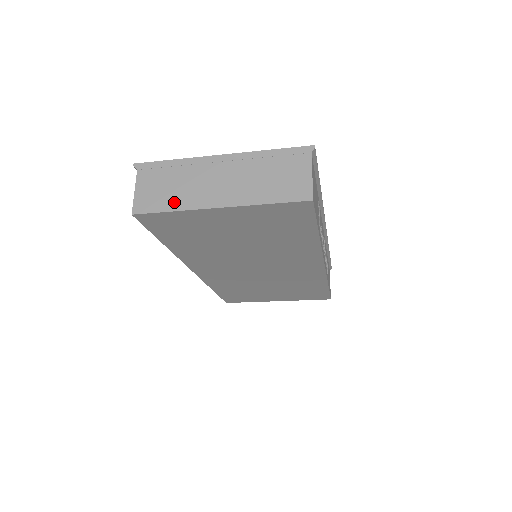
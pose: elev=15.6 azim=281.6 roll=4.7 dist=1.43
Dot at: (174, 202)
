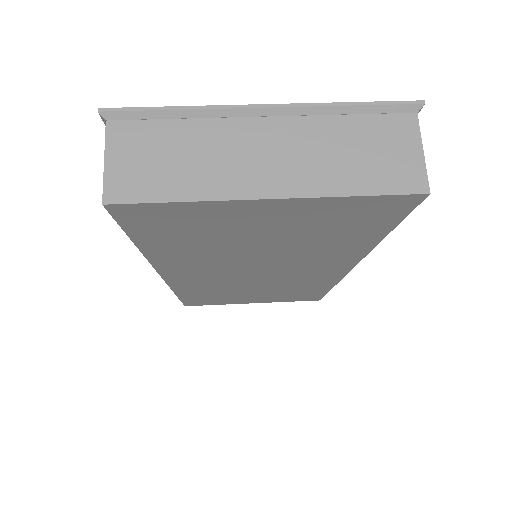
Dot at: (184, 184)
